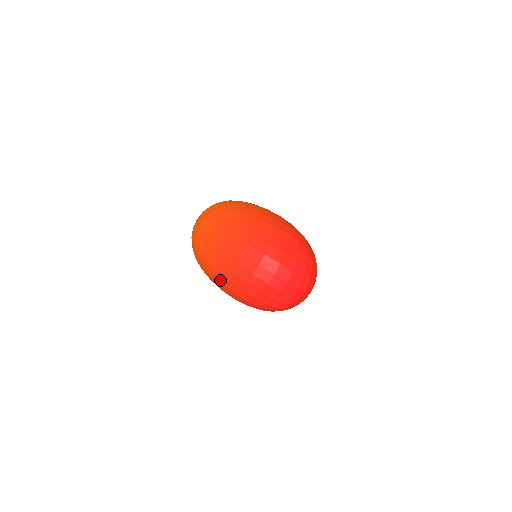
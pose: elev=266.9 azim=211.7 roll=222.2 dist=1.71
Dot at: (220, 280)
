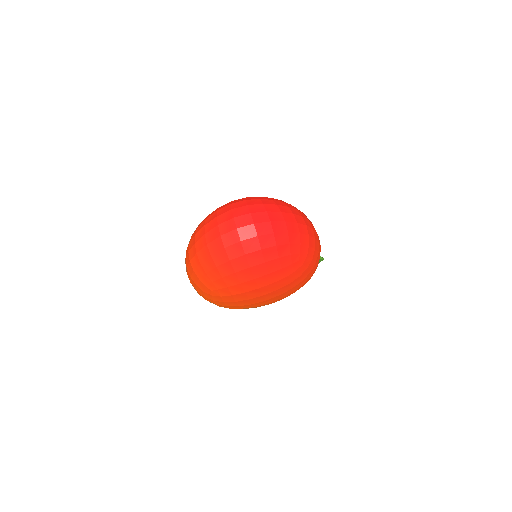
Dot at: (225, 288)
